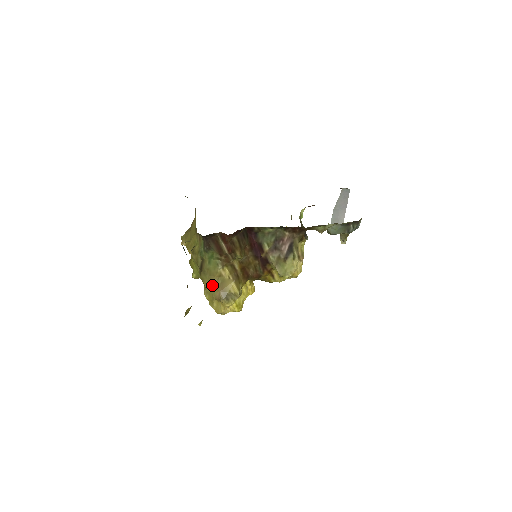
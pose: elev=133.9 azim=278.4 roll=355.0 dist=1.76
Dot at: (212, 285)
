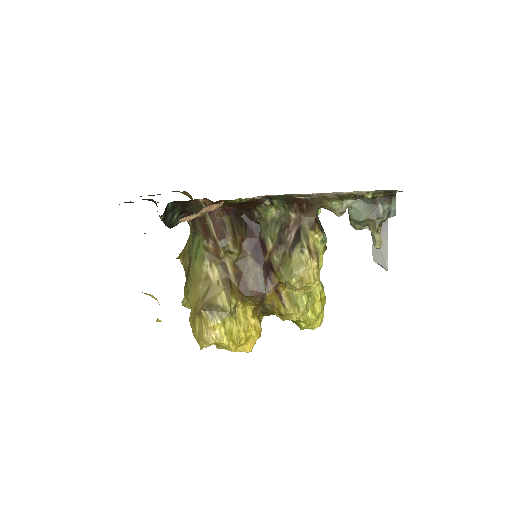
Dot at: (197, 295)
